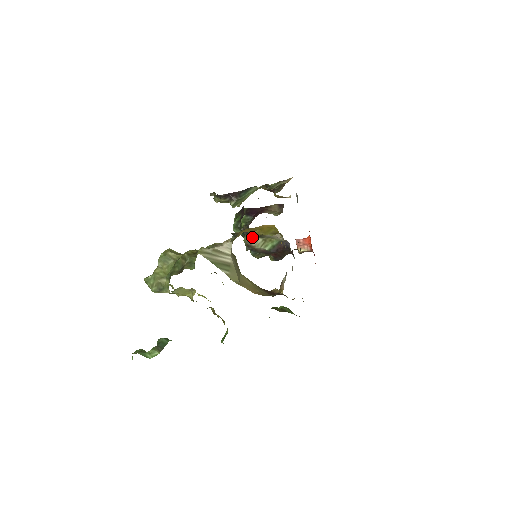
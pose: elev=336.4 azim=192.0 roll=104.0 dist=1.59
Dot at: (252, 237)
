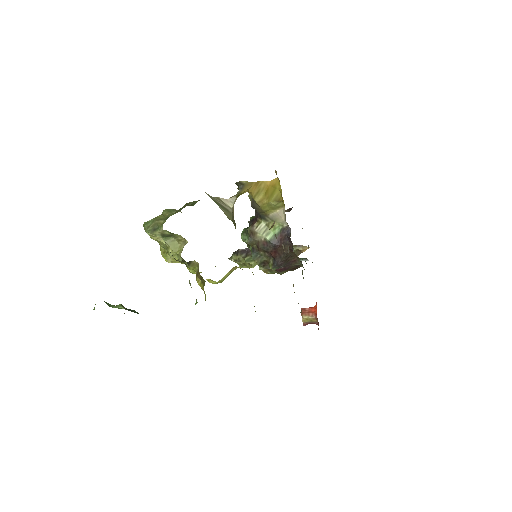
Dot at: (256, 221)
